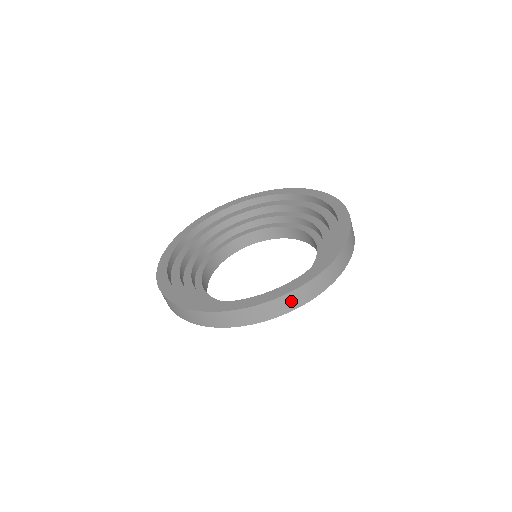
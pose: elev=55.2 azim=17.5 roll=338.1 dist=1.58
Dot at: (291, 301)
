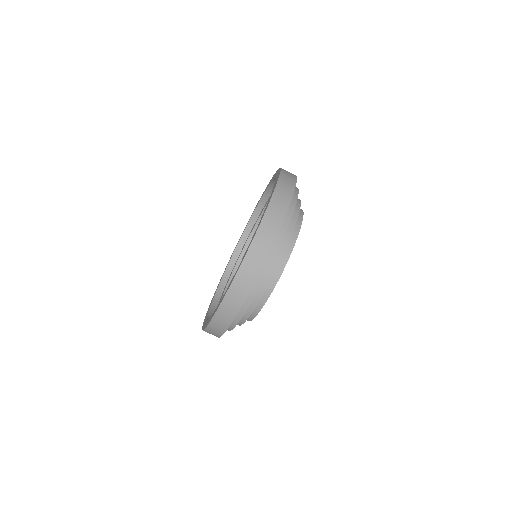
Dot at: (244, 279)
